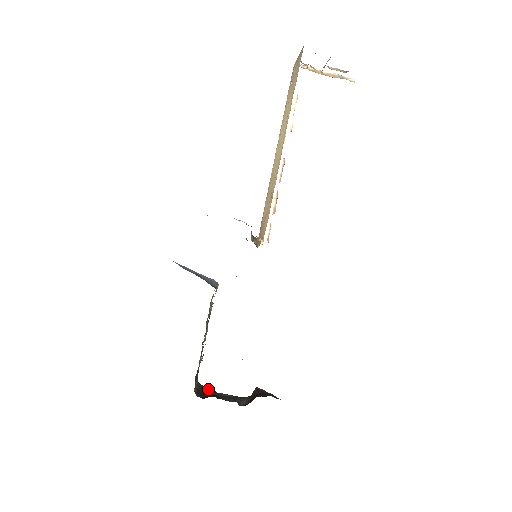
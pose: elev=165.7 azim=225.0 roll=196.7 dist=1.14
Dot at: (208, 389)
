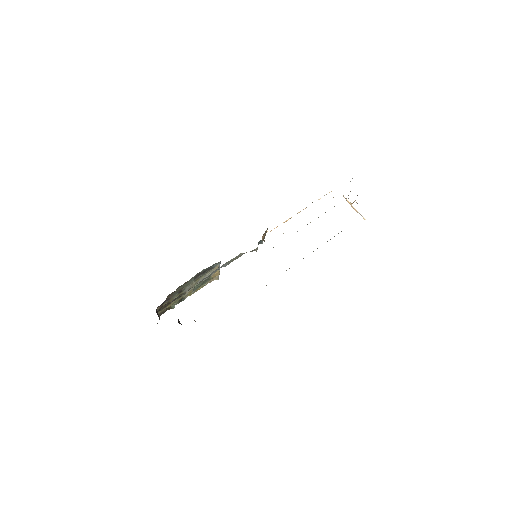
Dot at: occluded
